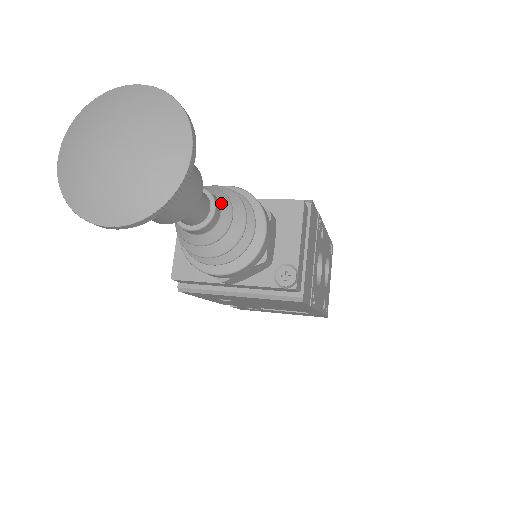
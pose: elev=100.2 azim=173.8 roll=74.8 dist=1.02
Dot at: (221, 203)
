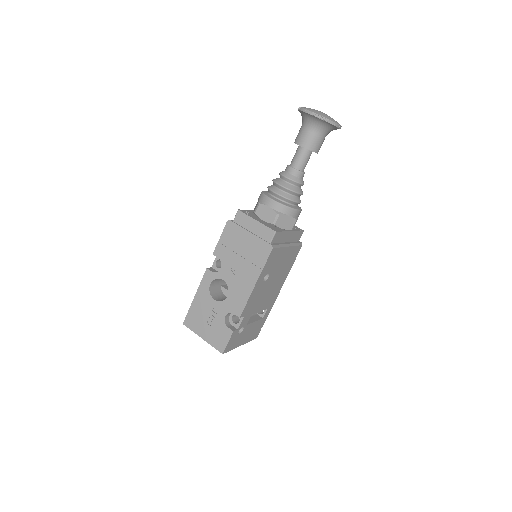
Dot at: occluded
